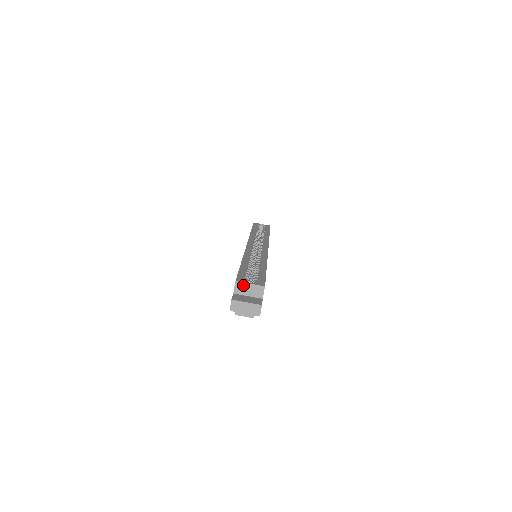
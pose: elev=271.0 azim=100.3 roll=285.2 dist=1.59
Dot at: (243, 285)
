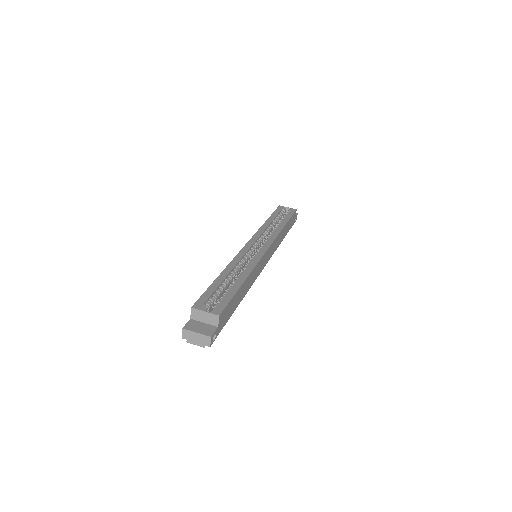
Dot at: (198, 312)
